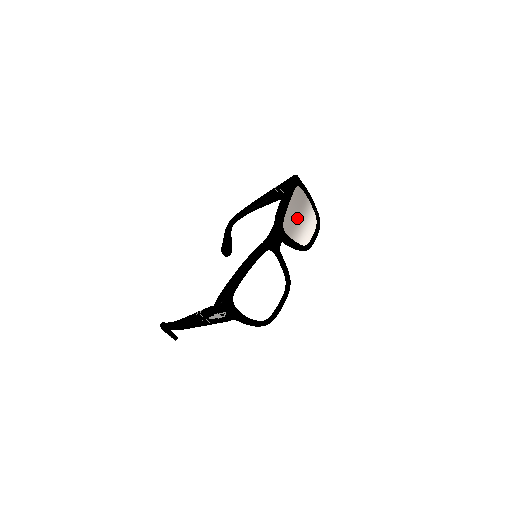
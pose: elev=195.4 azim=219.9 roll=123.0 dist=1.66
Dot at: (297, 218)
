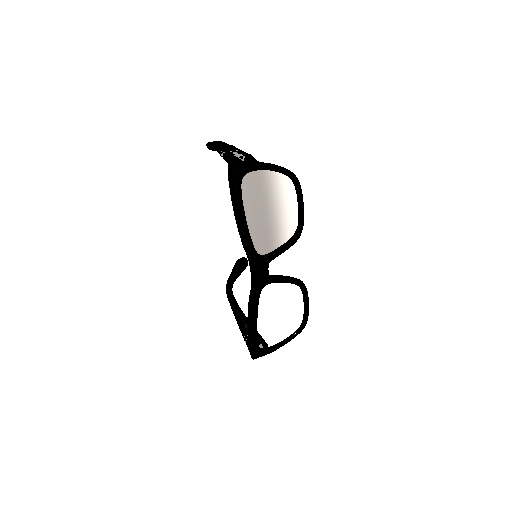
Dot at: (267, 220)
